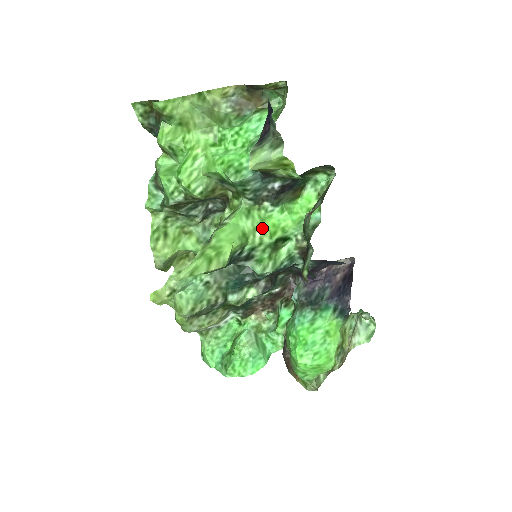
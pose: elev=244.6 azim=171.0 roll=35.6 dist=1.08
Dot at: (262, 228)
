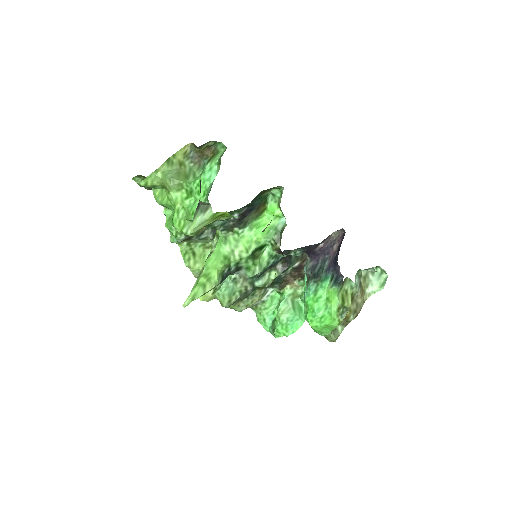
Dot at: (238, 248)
